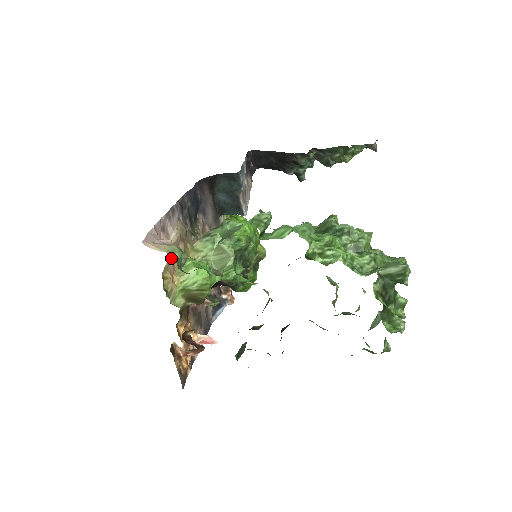
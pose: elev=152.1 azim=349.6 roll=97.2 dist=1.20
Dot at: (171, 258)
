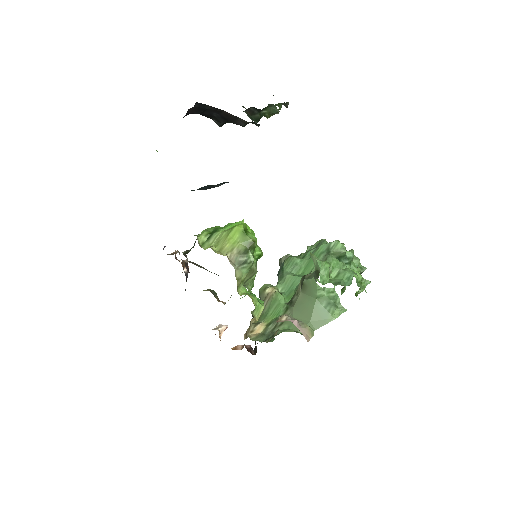
Dot at: occluded
